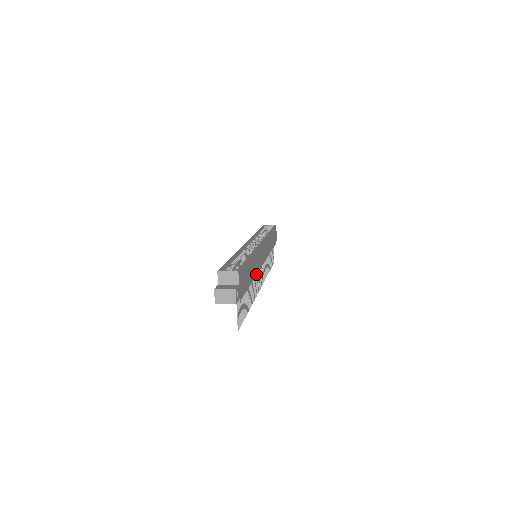
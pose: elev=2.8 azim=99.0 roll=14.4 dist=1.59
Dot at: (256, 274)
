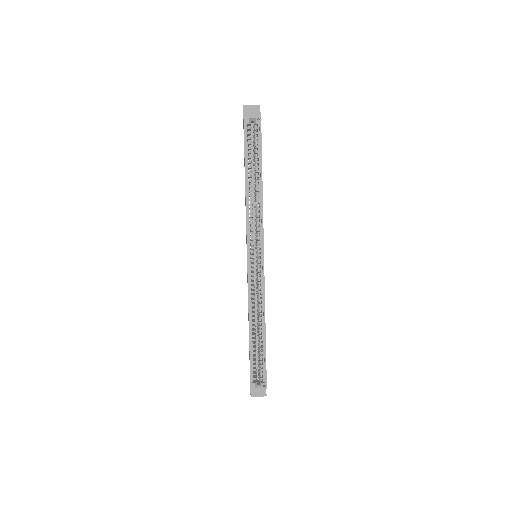
Dot at: occluded
